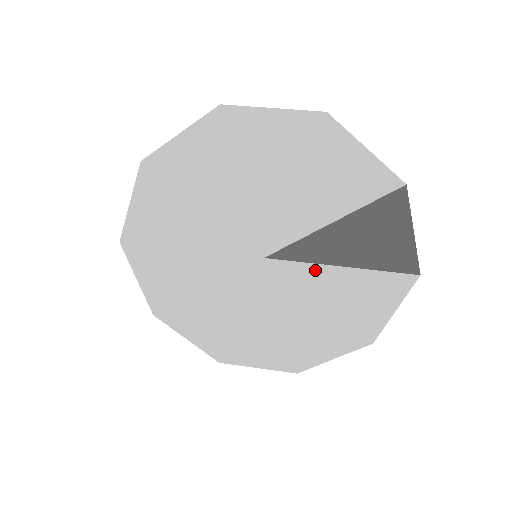
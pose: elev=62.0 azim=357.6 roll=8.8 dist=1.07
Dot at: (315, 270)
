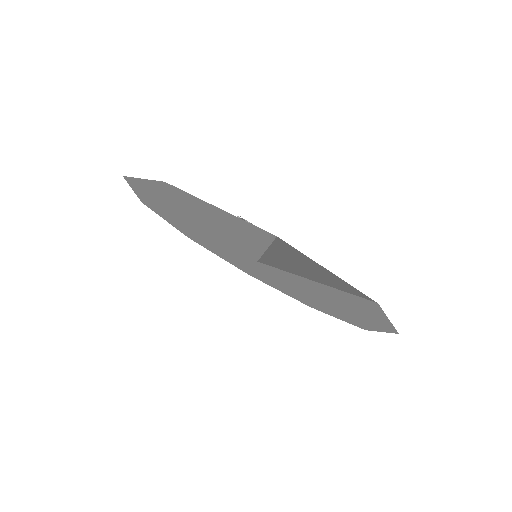
Dot at: (295, 276)
